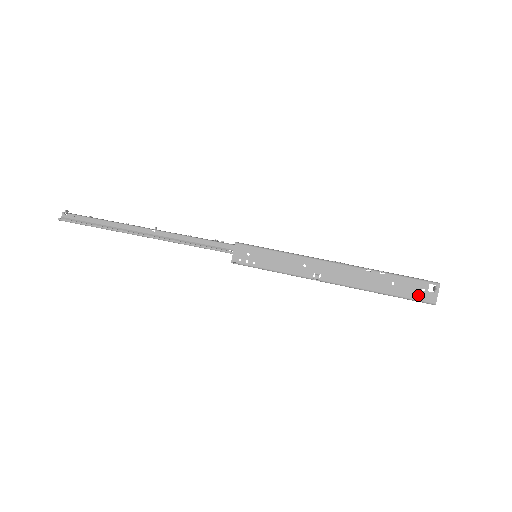
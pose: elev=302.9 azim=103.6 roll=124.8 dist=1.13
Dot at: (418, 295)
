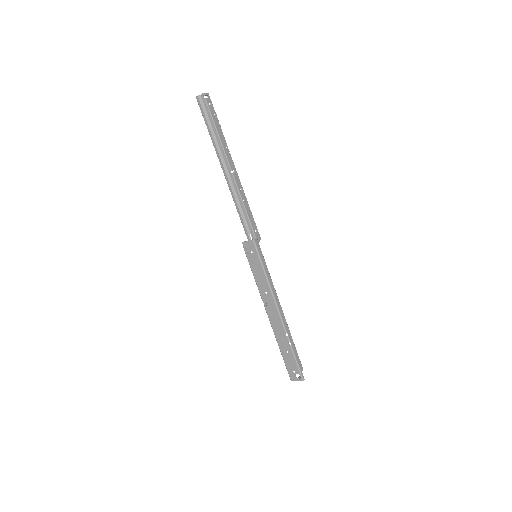
Dot at: (290, 369)
